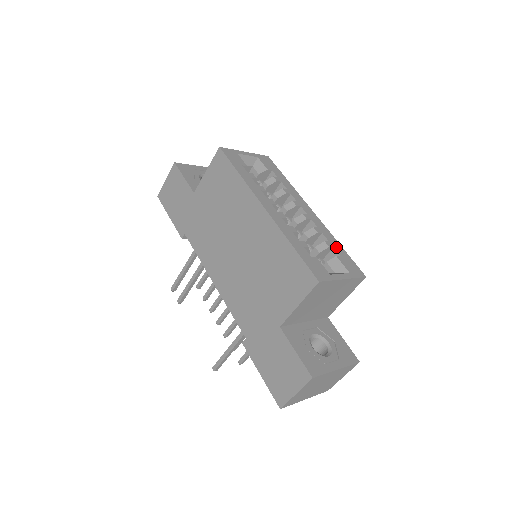
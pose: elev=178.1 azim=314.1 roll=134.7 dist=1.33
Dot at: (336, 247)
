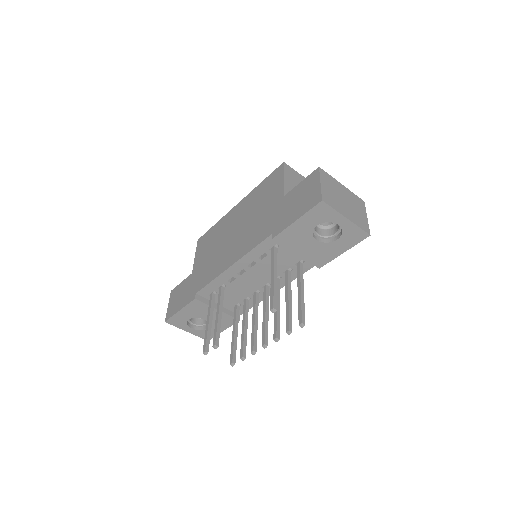
Dot at: occluded
